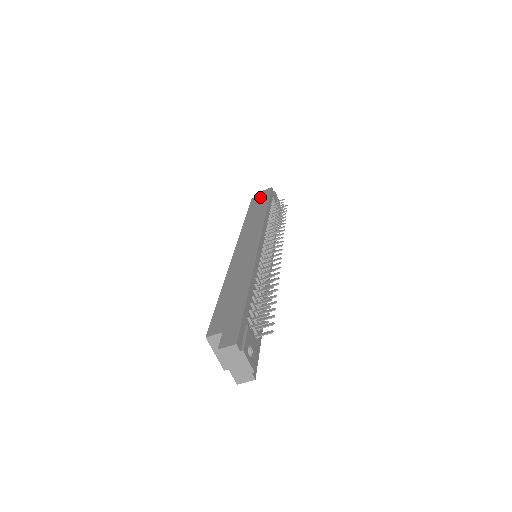
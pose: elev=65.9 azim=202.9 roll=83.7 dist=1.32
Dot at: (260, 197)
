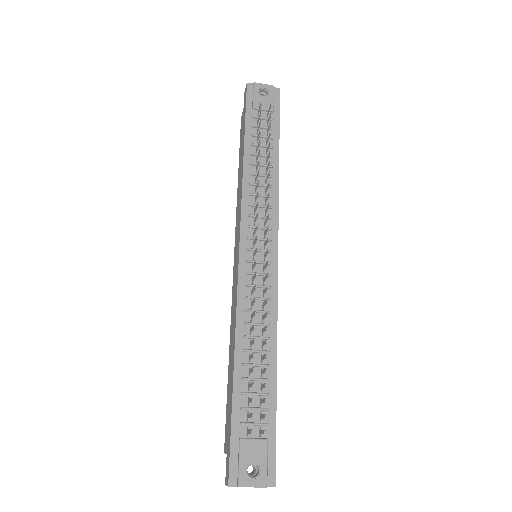
Dot at: (242, 116)
